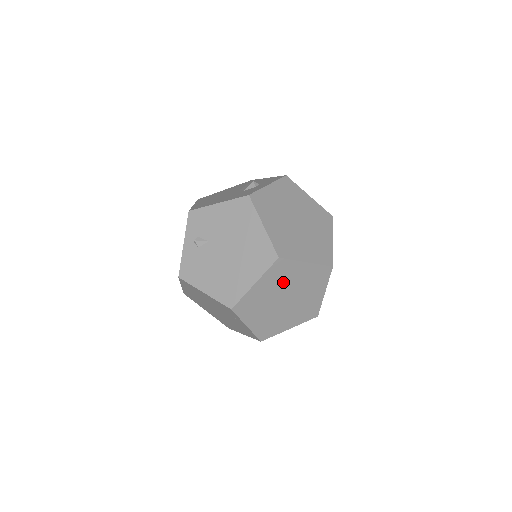
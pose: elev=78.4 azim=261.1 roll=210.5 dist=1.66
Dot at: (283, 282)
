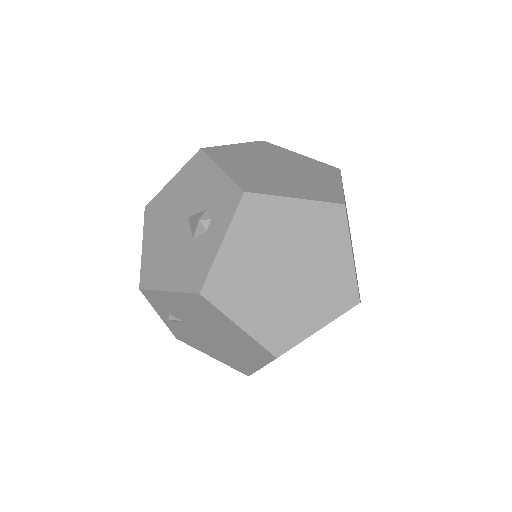
Dot at: occluded
